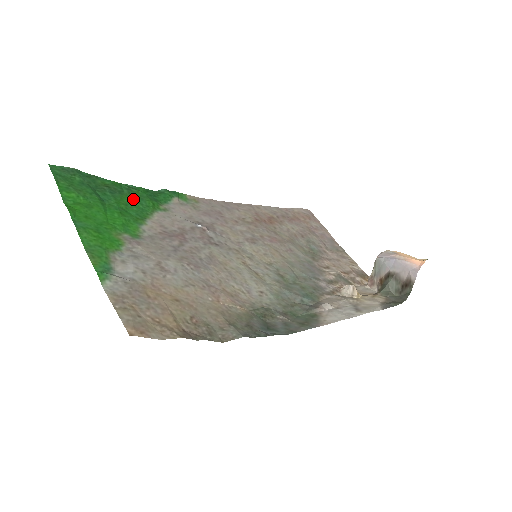
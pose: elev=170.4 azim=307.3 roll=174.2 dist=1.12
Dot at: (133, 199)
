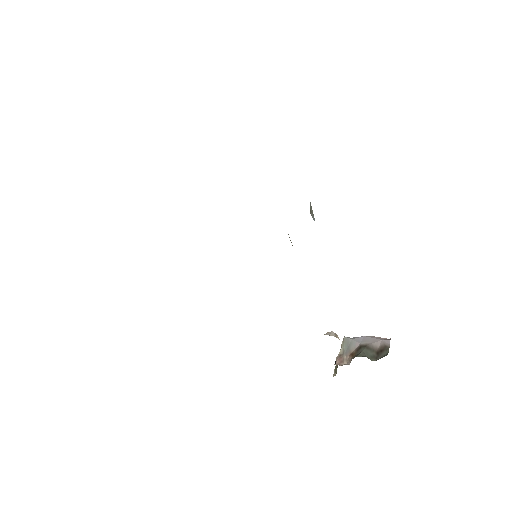
Dot at: occluded
